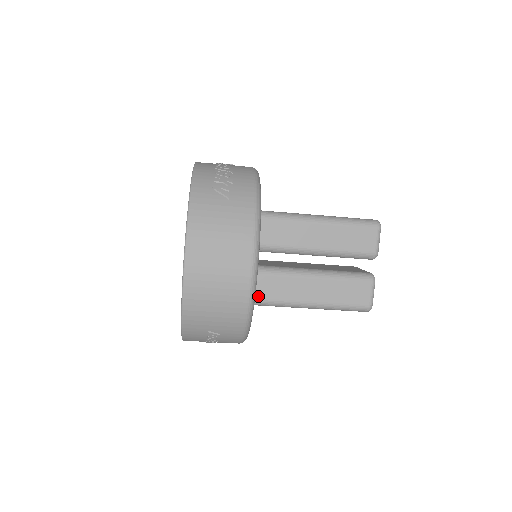
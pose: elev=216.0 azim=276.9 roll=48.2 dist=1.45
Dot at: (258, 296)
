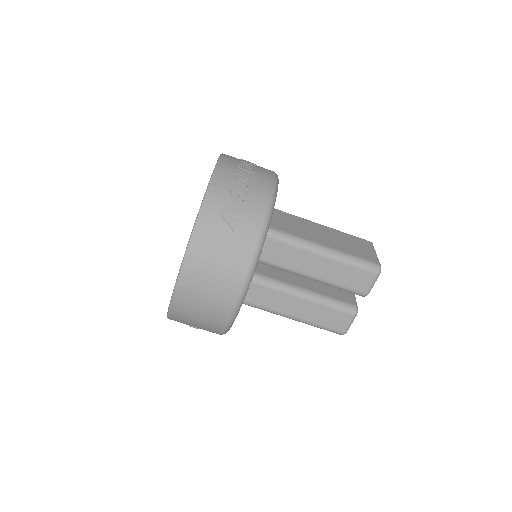
Dot at: (245, 299)
